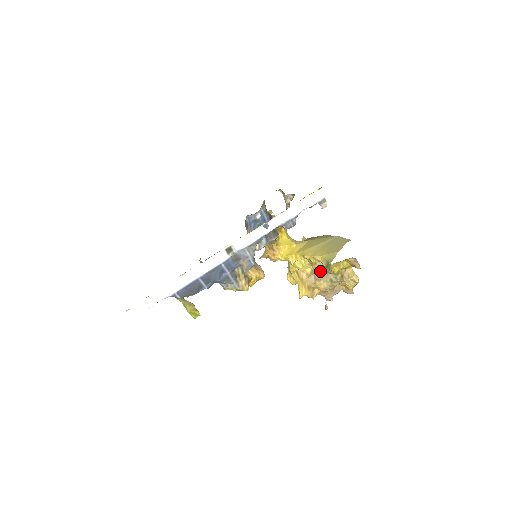
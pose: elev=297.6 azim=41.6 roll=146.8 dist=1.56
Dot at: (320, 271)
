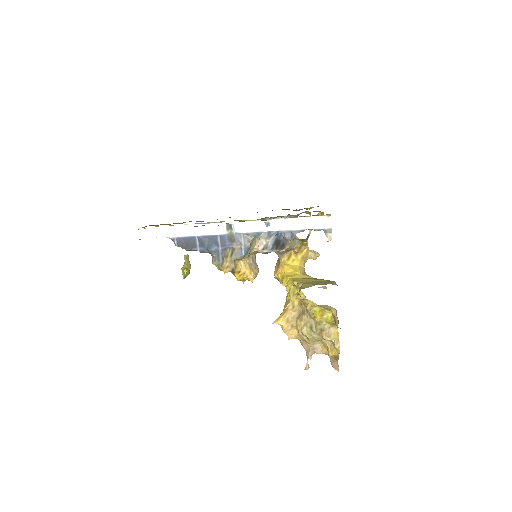
Dot at: (305, 310)
